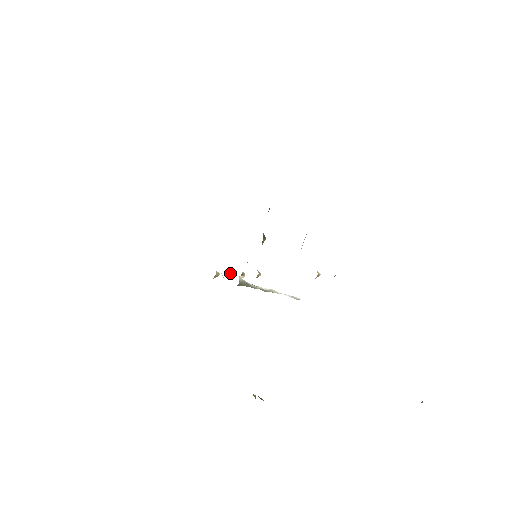
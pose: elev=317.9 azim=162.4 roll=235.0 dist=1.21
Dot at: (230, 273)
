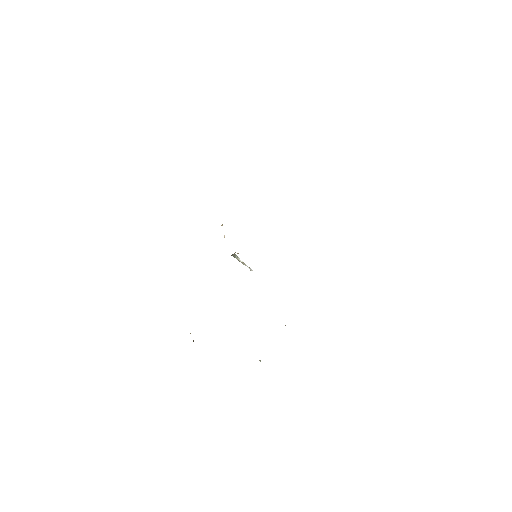
Dot at: occluded
